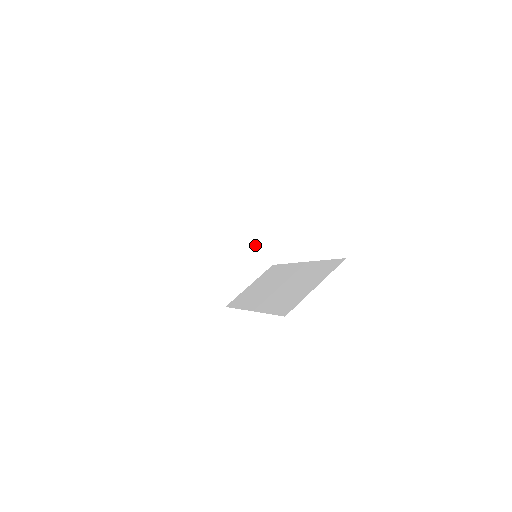
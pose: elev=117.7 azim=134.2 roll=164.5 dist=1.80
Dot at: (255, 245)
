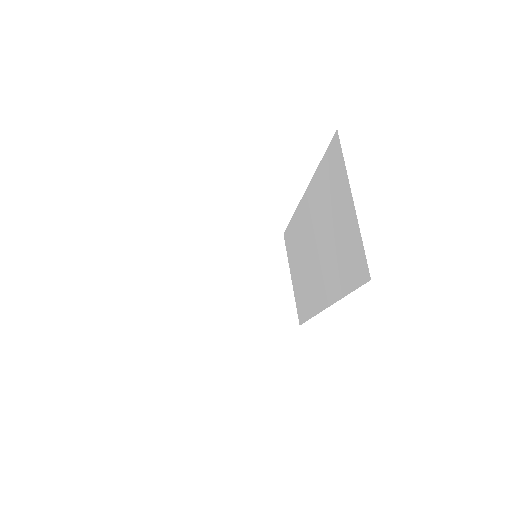
Dot at: (245, 242)
